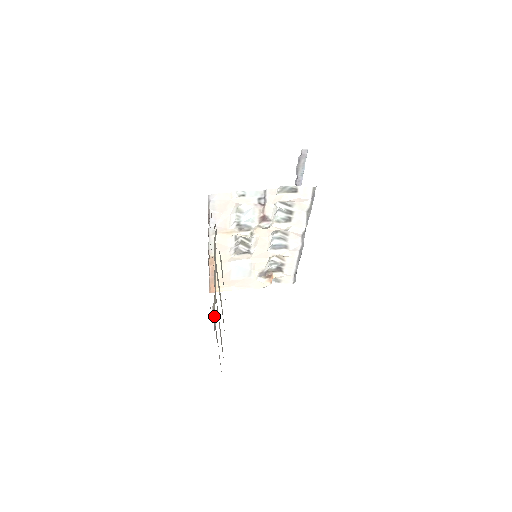
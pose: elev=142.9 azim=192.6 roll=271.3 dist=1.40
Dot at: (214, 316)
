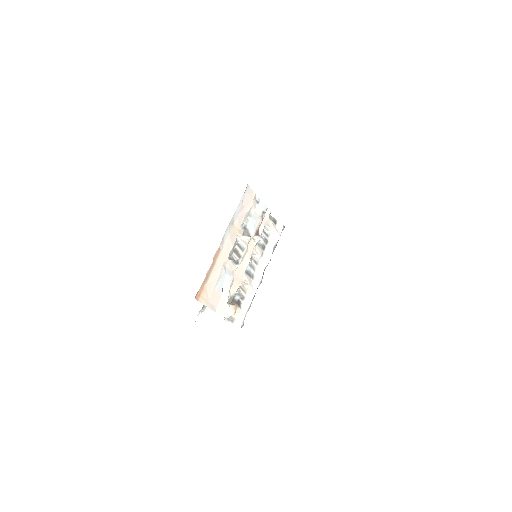
Dot at: occluded
